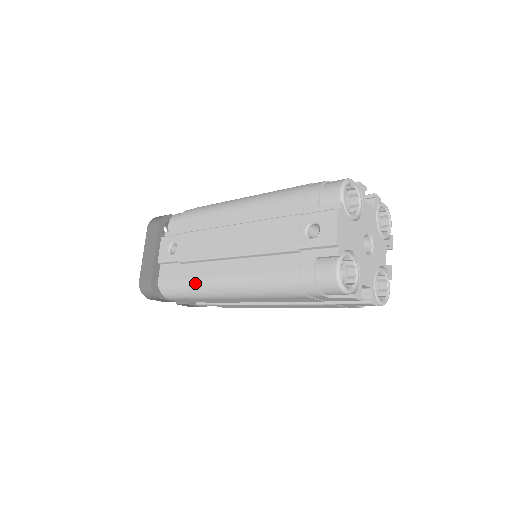
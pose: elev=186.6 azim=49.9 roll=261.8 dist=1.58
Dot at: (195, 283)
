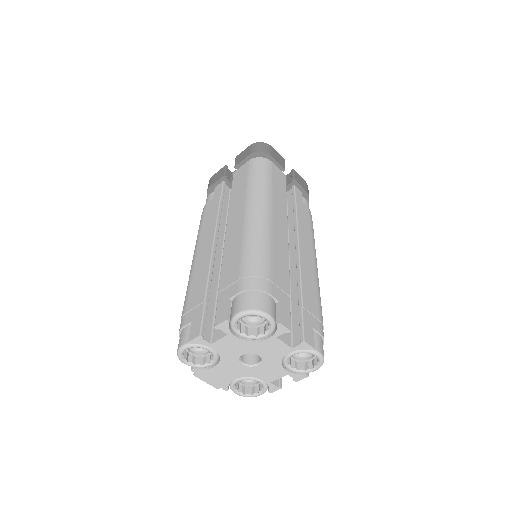
Dot at: occluded
